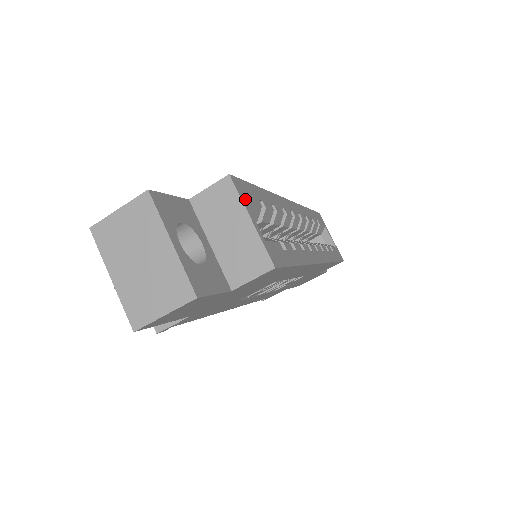
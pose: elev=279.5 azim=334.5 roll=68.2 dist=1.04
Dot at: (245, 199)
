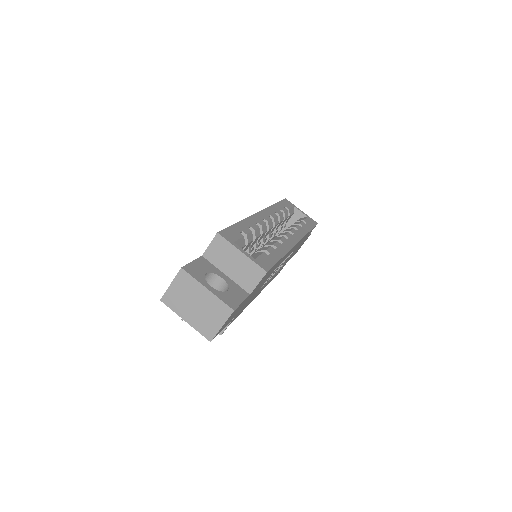
Dot at: (233, 241)
